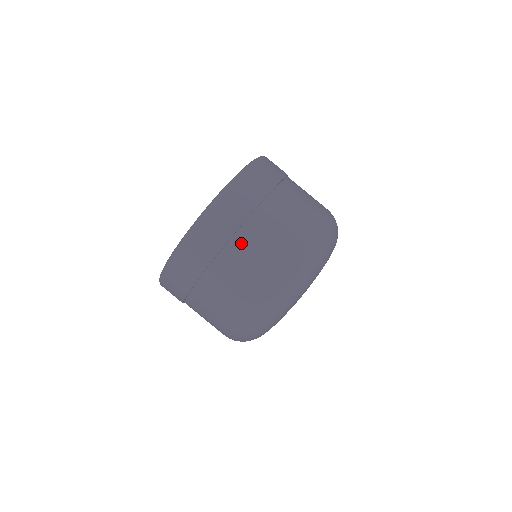
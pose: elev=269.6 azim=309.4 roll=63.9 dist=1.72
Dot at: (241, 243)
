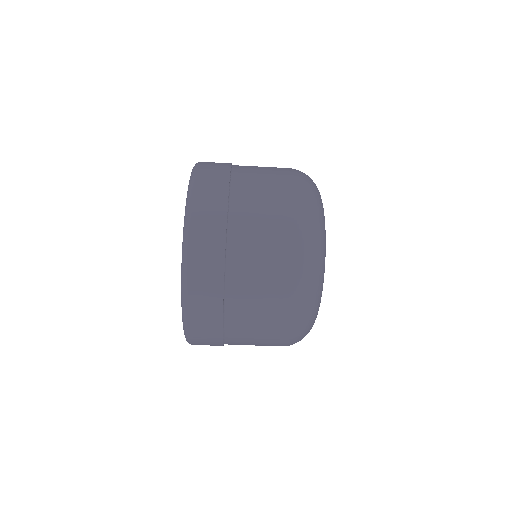
Dot at: (235, 306)
